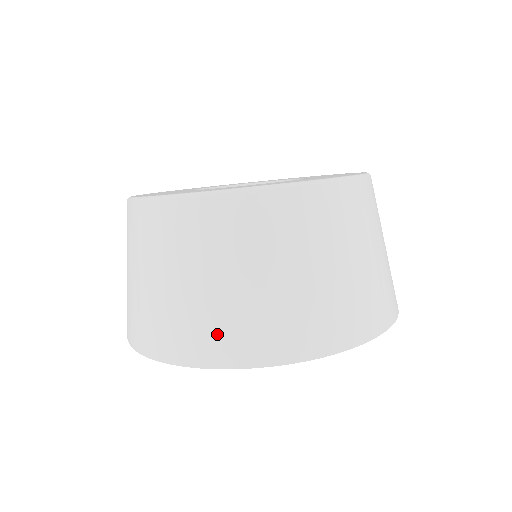
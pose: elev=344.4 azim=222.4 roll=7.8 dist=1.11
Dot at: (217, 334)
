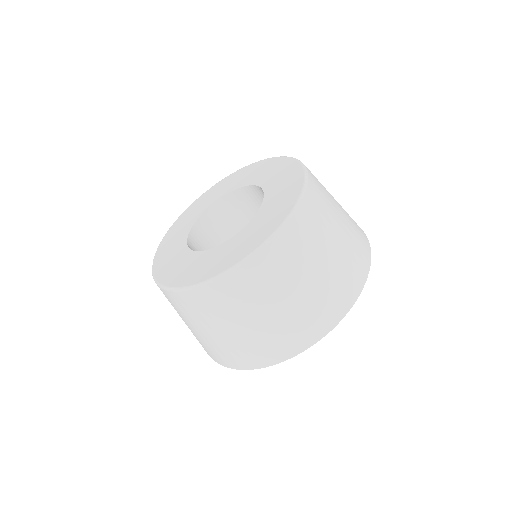
Dot at: (263, 349)
